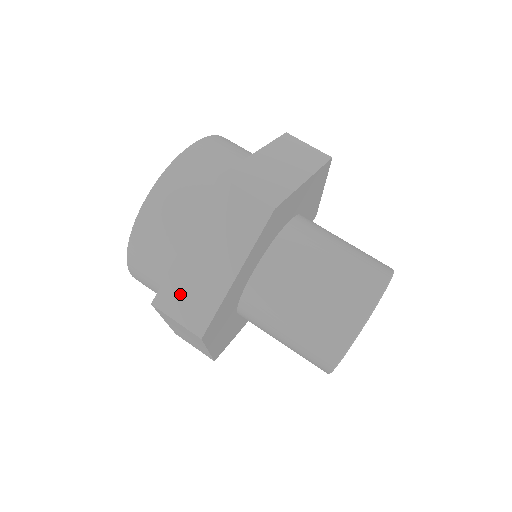
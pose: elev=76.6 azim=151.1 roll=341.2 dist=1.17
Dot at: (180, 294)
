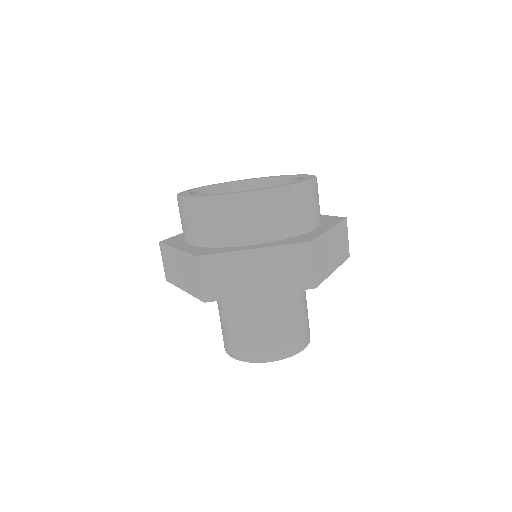
Dot at: (220, 270)
